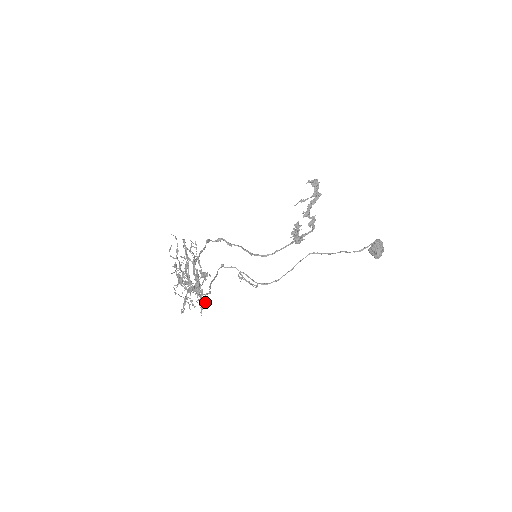
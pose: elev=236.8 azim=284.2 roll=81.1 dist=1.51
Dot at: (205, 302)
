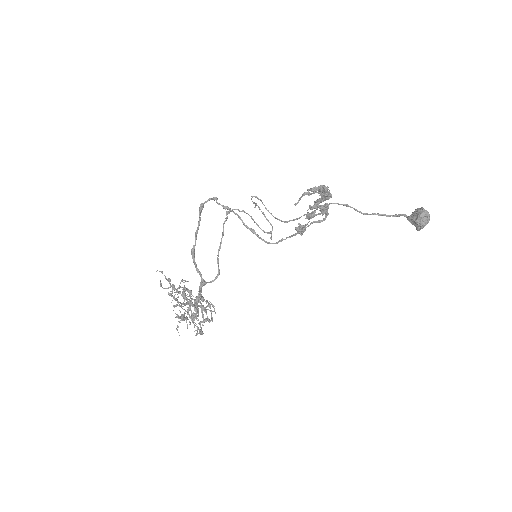
Dot at: (212, 321)
